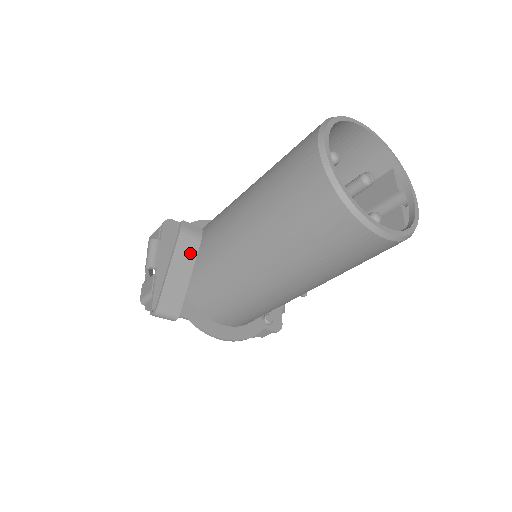
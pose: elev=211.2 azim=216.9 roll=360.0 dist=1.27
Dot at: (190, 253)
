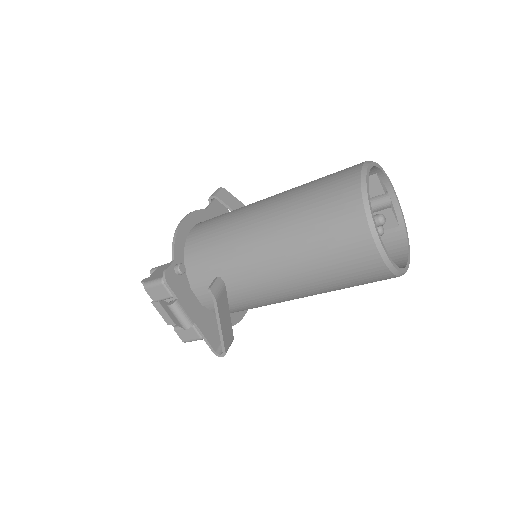
Dot at: (224, 302)
